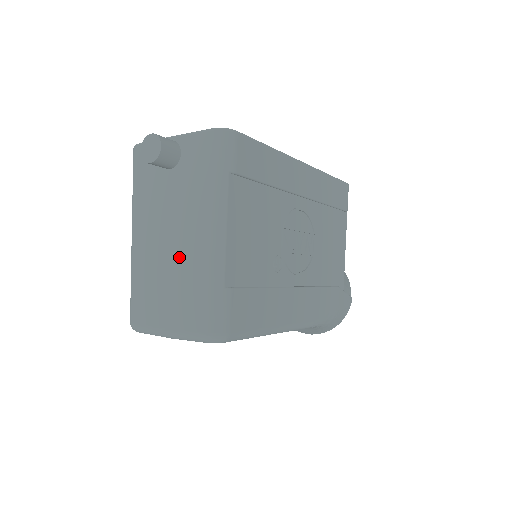
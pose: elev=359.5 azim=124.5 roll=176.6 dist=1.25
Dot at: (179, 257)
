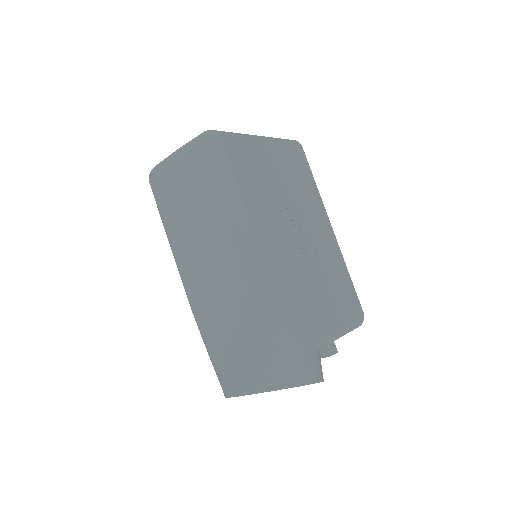
Dot at: occluded
